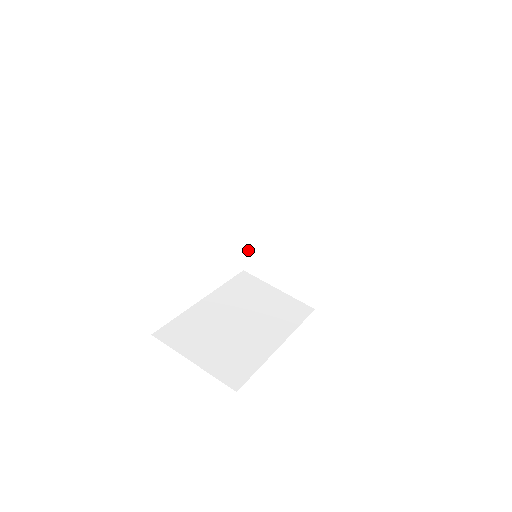
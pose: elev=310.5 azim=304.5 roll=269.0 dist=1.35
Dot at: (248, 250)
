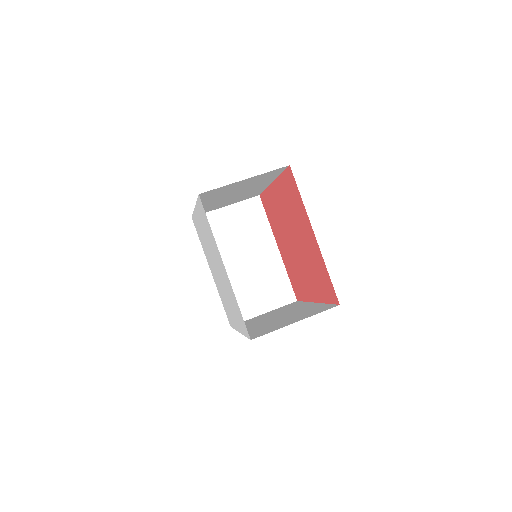
Dot at: occluded
